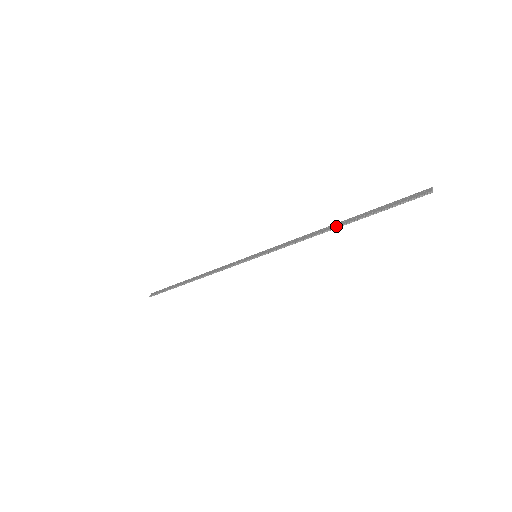
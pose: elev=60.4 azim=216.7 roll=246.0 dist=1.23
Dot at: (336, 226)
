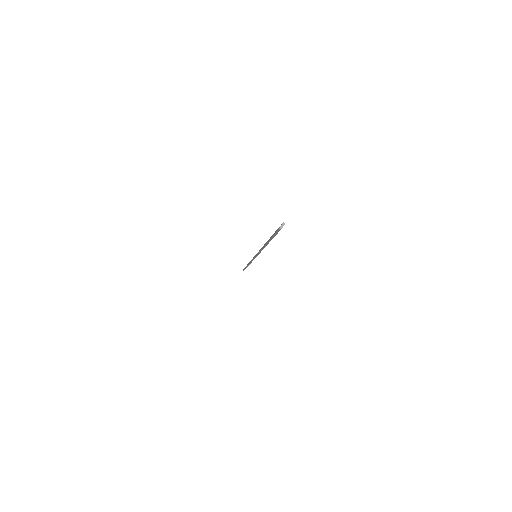
Dot at: occluded
